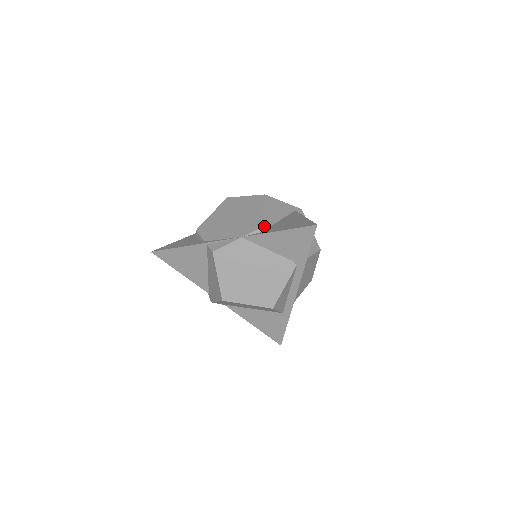
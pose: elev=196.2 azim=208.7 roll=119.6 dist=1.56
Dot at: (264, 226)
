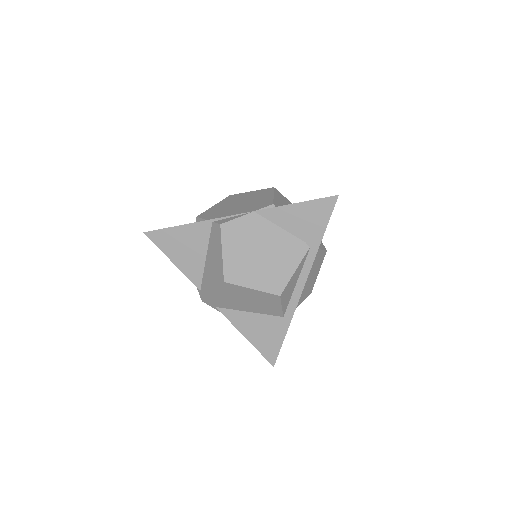
Dot at: (277, 205)
